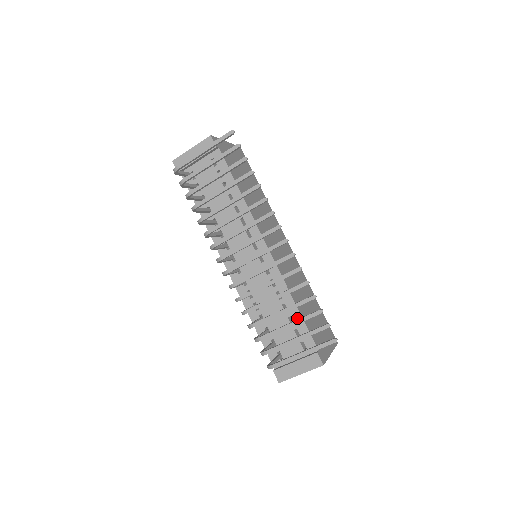
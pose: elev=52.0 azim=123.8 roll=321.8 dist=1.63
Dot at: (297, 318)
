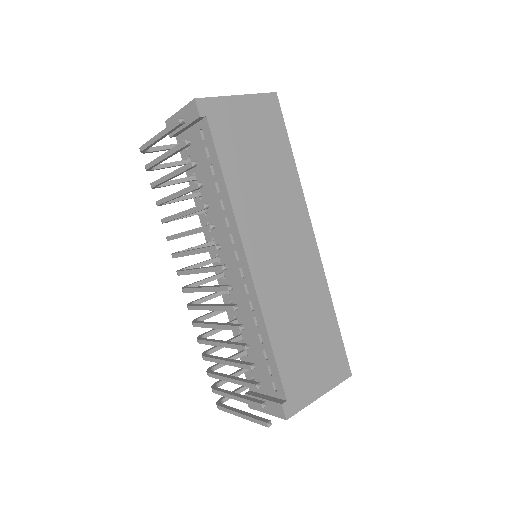
Dot at: (270, 356)
